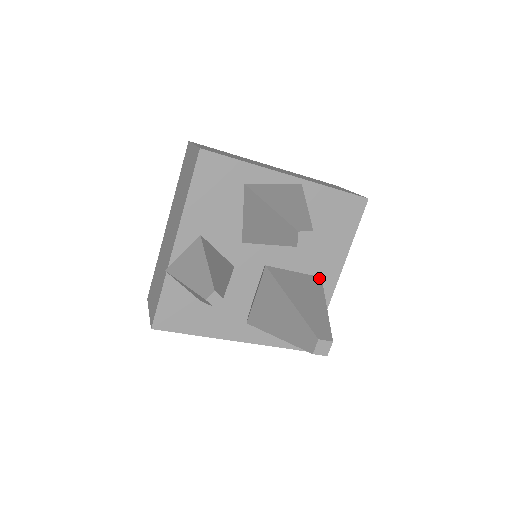
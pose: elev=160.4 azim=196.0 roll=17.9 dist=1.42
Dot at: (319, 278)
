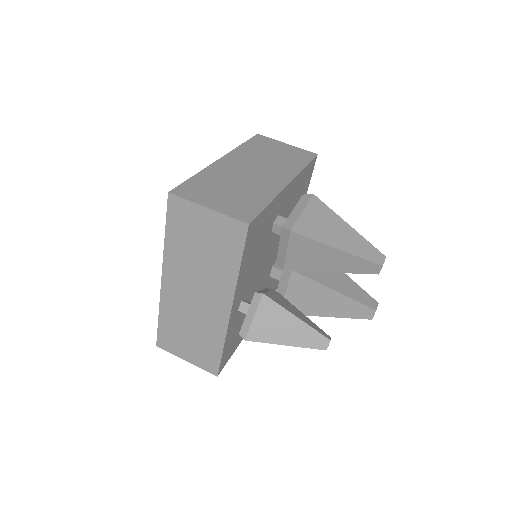
Dot at: occluded
